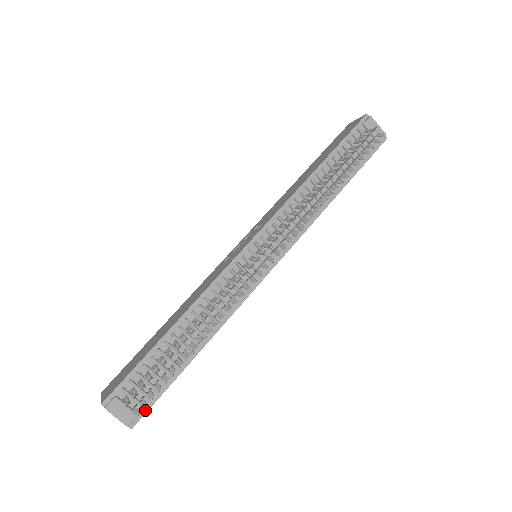
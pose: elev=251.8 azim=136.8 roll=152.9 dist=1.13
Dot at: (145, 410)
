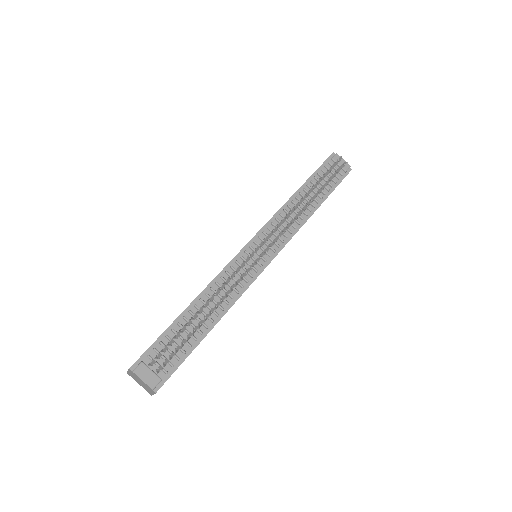
Dot at: (167, 376)
